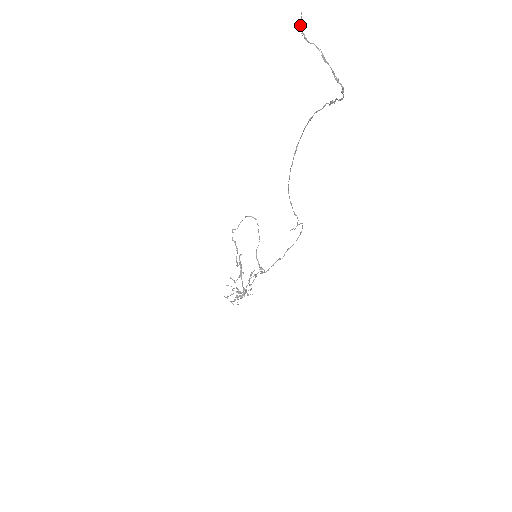
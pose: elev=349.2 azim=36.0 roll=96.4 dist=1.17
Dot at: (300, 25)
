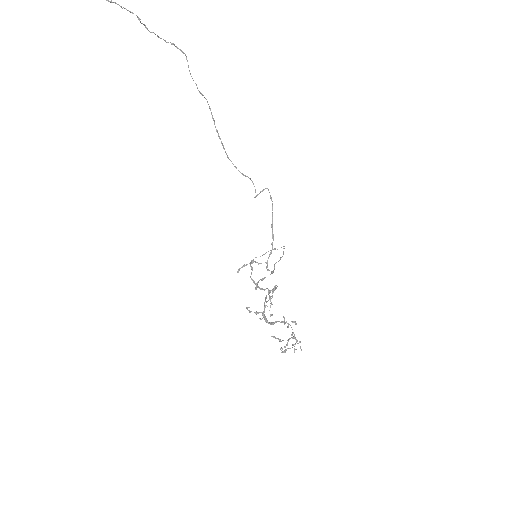
Dot at: out of frame
